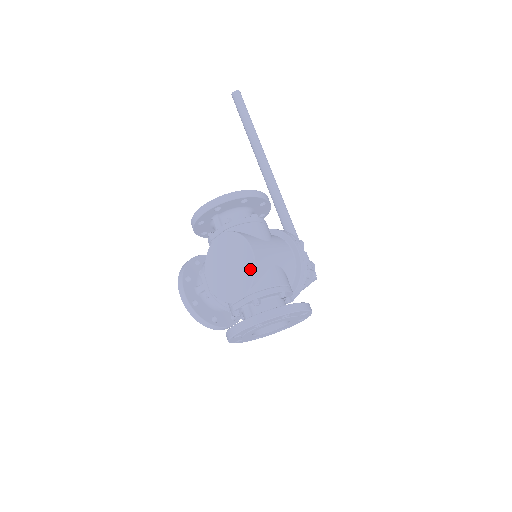
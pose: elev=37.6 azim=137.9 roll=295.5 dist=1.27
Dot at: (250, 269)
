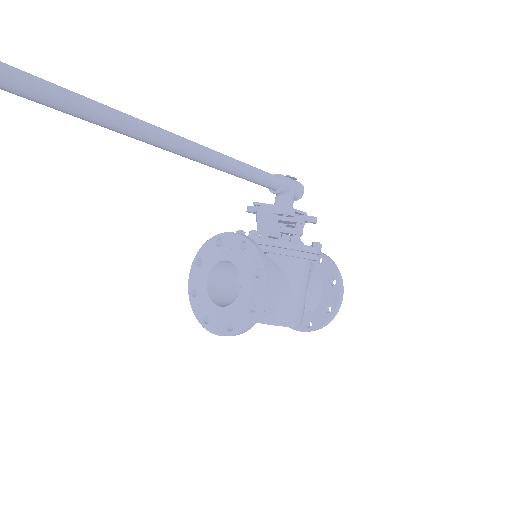
Dot at: occluded
